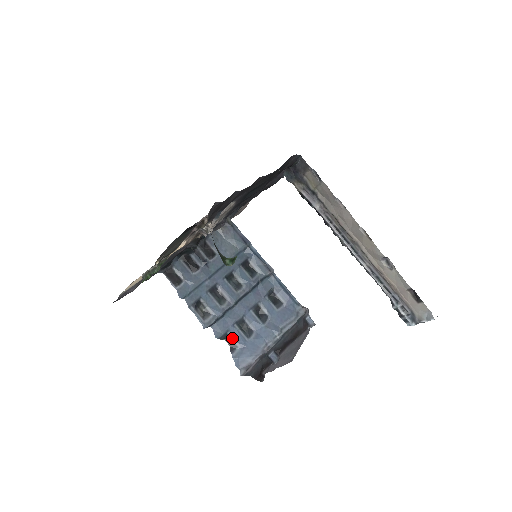
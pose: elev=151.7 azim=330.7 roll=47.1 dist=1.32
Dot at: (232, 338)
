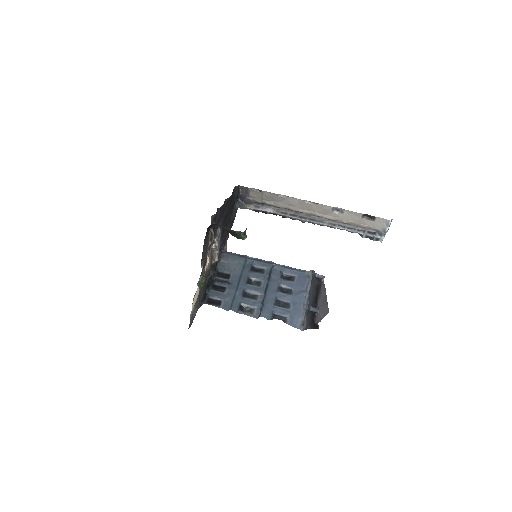
Dot at: (279, 315)
